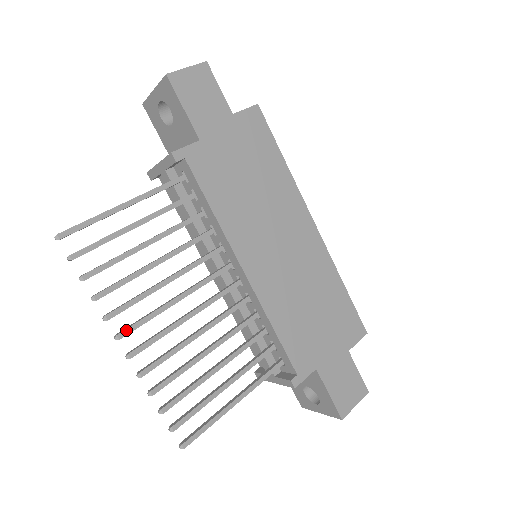
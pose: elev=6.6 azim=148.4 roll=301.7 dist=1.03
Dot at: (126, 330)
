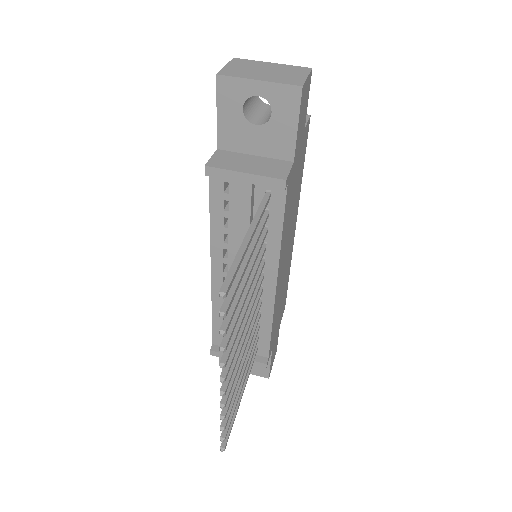
Dot at: (228, 370)
